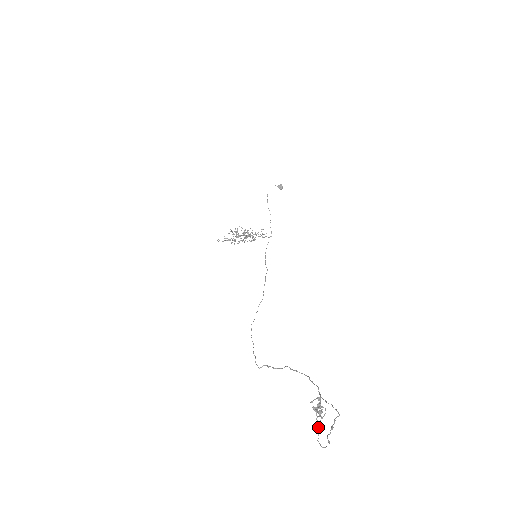
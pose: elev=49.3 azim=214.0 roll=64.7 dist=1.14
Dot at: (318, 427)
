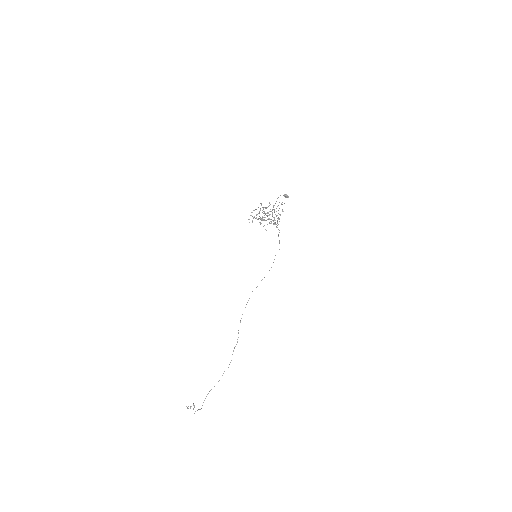
Dot at: (193, 408)
